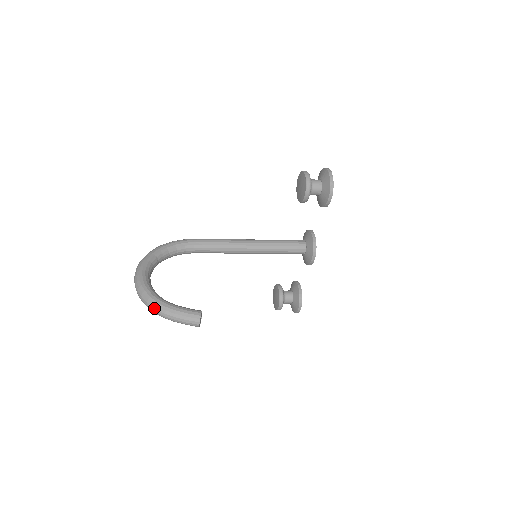
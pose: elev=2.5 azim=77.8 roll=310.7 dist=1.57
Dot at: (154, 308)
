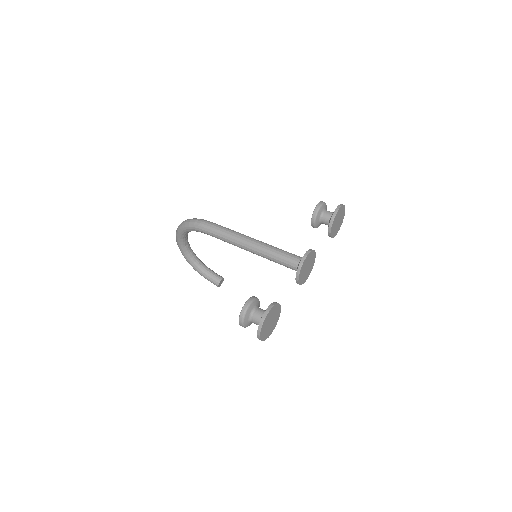
Dot at: occluded
